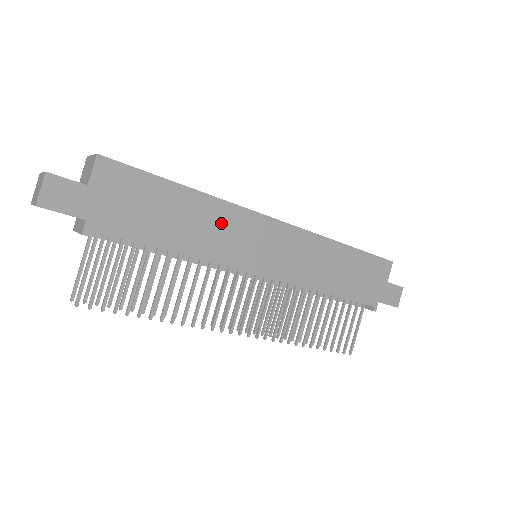
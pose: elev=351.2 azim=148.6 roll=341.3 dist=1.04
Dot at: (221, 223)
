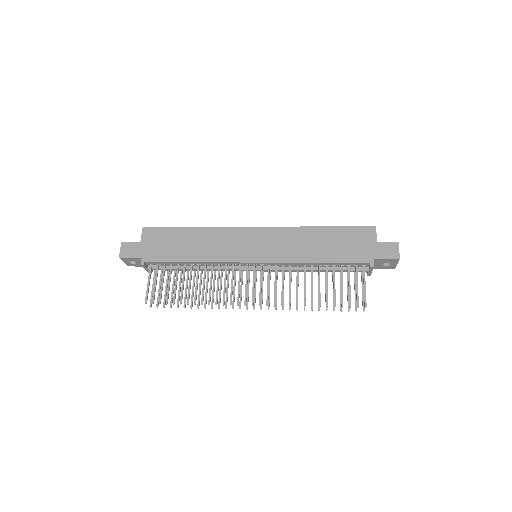
Dot at: (217, 239)
